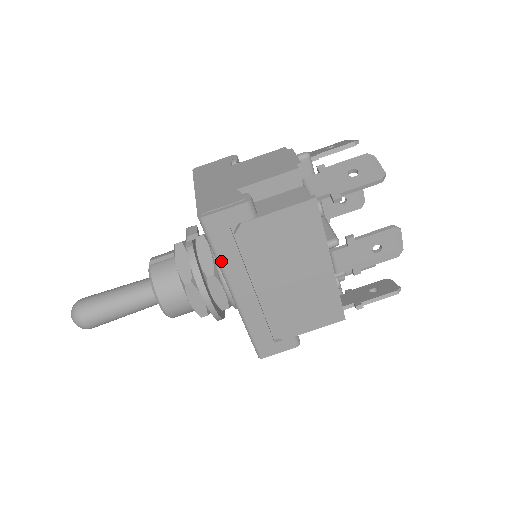
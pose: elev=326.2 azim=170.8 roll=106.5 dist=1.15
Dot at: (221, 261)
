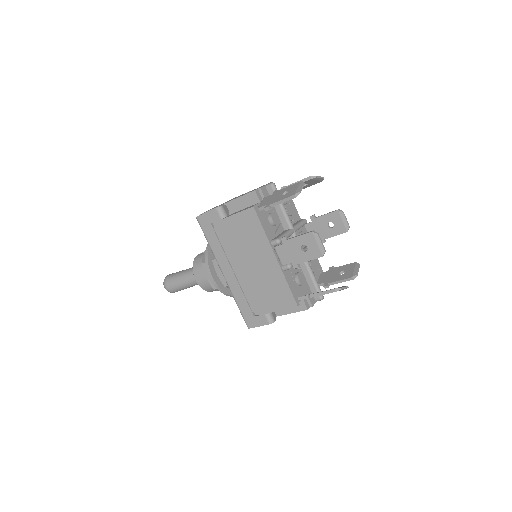
Dot at: (211, 247)
